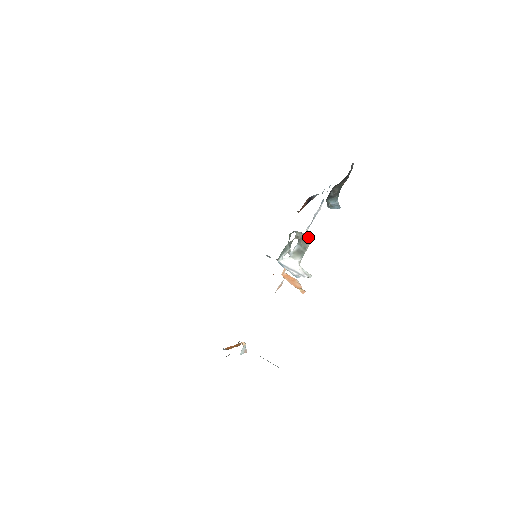
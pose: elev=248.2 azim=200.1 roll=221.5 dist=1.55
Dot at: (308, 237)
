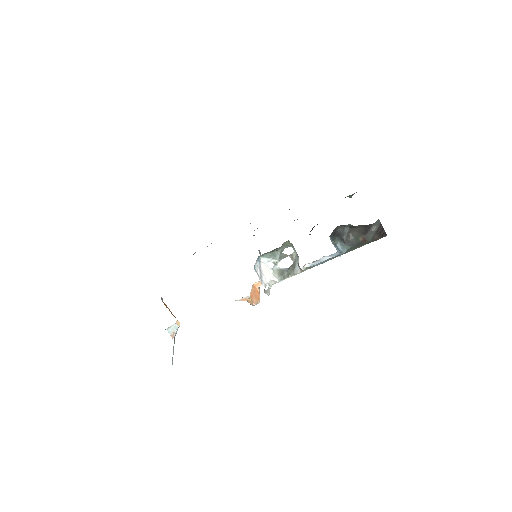
Dot at: (298, 264)
